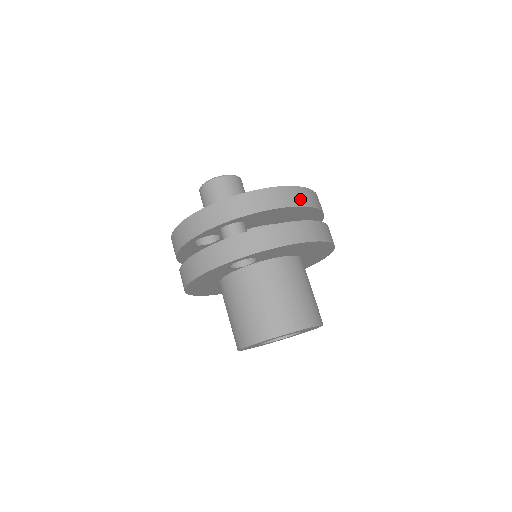
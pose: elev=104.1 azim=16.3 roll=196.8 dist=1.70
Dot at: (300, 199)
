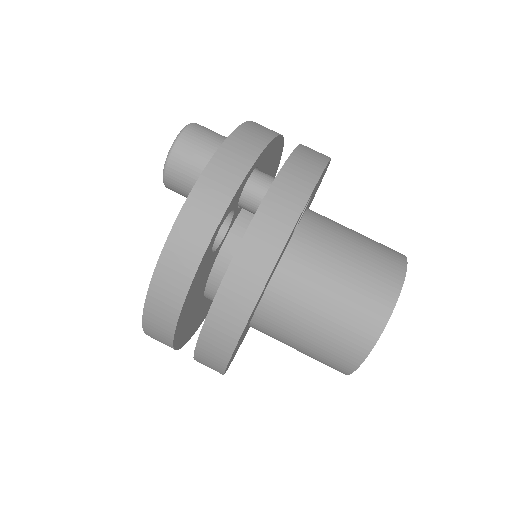
Dot at: occluded
